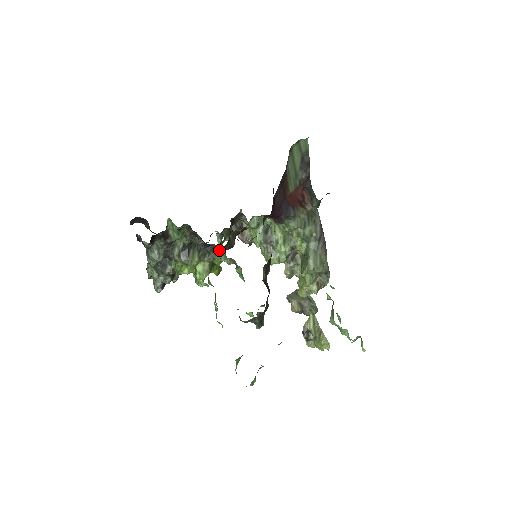
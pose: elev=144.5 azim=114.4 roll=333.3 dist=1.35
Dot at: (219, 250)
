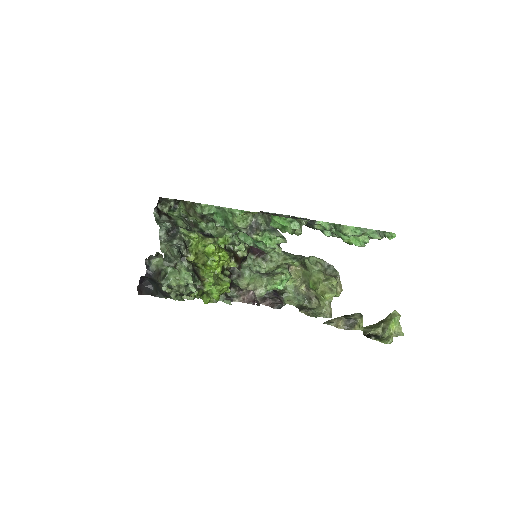
Dot at: (218, 235)
